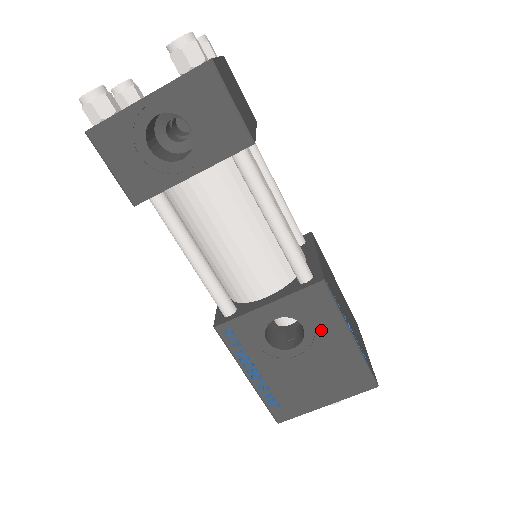
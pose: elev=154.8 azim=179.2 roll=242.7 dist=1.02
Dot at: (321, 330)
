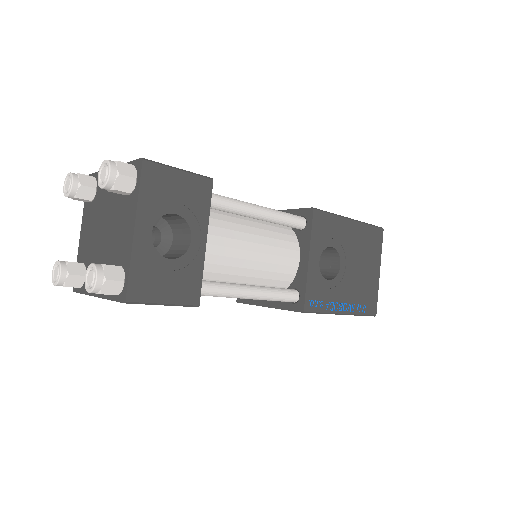
Dot at: (339, 236)
